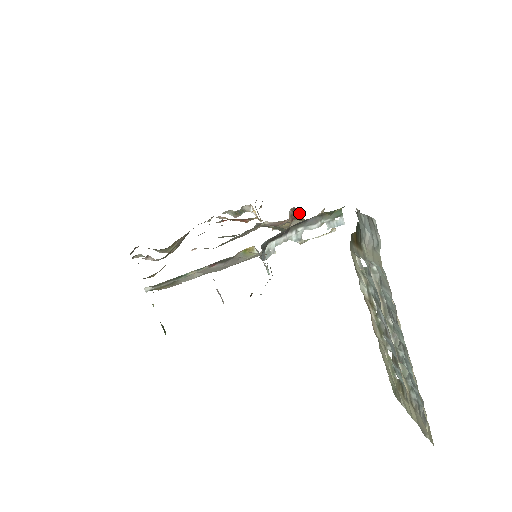
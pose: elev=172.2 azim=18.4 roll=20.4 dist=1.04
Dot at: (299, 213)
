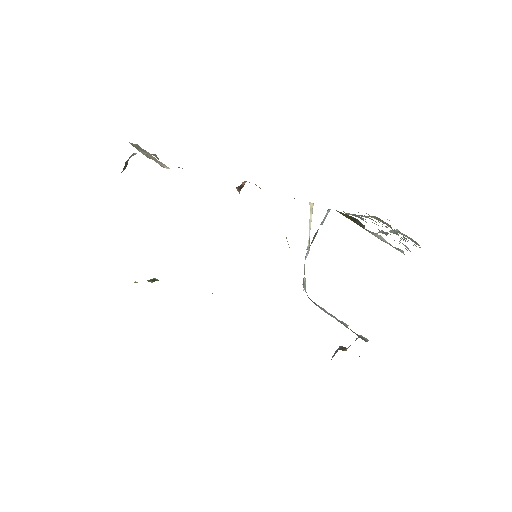
Dot at: occluded
